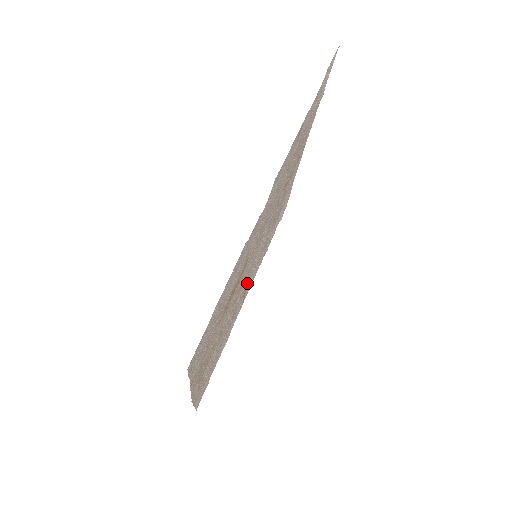
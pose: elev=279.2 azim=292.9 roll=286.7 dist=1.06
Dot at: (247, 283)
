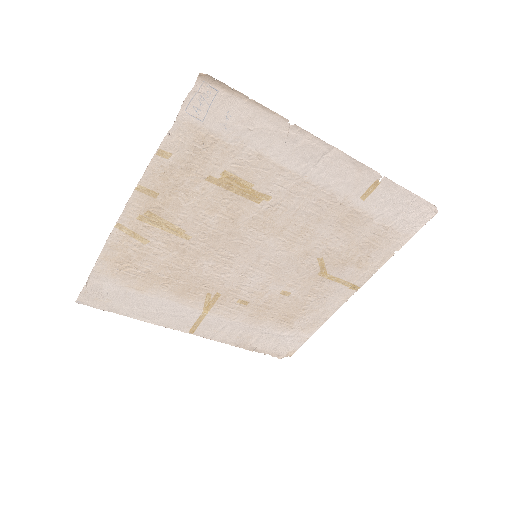
Dot at: (223, 287)
